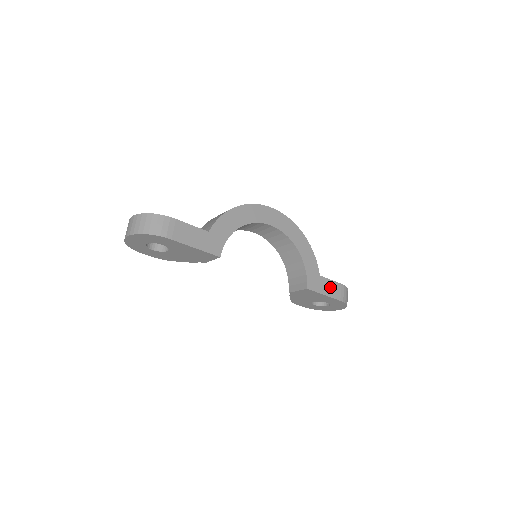
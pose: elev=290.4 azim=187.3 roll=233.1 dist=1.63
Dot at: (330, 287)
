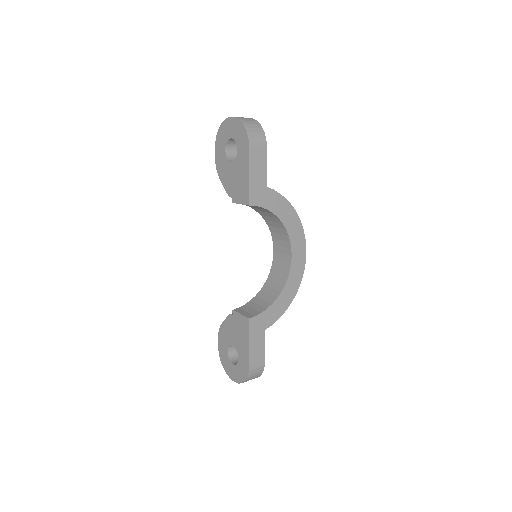
Dot at: (258, 347)
